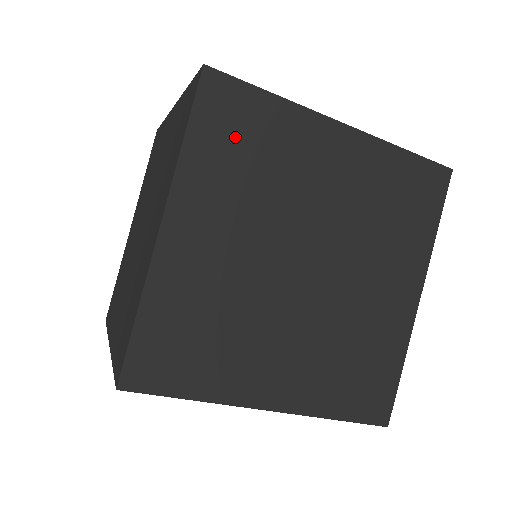
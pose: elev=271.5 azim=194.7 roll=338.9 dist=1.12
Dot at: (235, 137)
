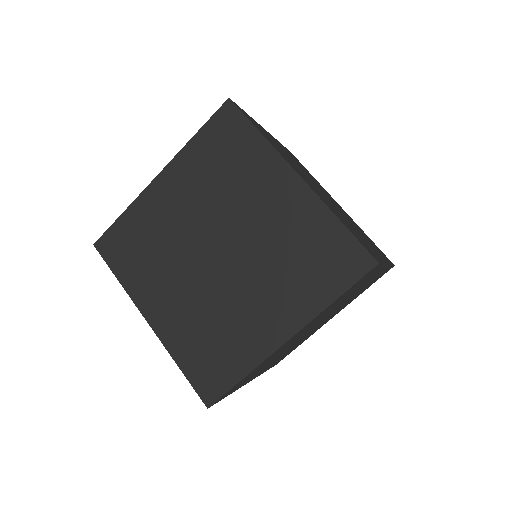
Dot at: (130, 251)
